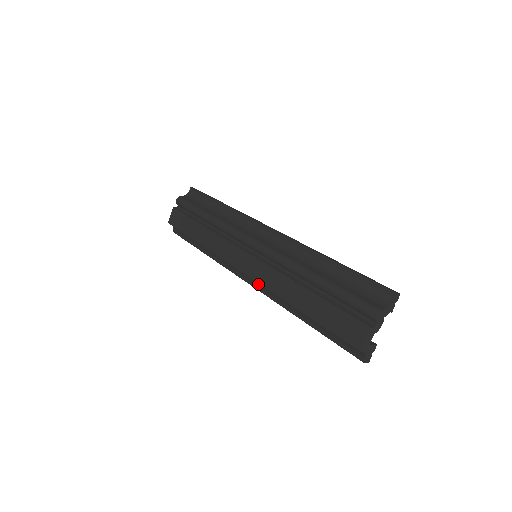
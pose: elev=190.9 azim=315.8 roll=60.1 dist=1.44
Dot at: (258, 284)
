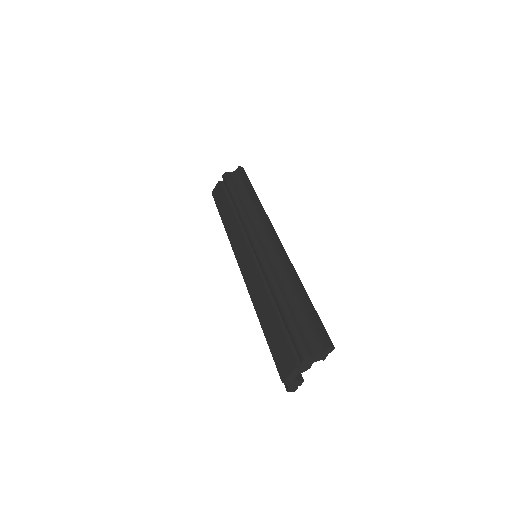
Dot at: occluded
